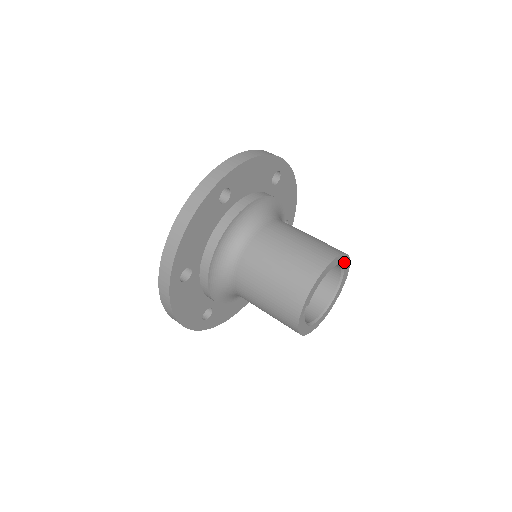
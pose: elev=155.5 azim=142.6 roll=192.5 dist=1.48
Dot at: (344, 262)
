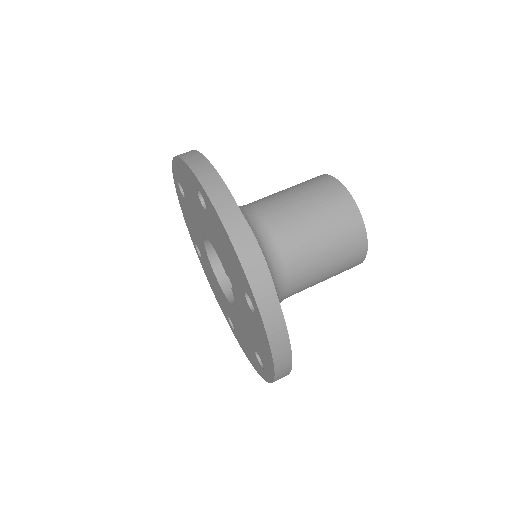
Dot at: occluded
